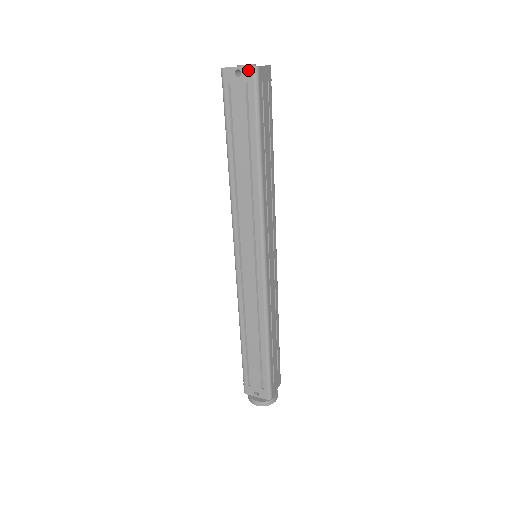
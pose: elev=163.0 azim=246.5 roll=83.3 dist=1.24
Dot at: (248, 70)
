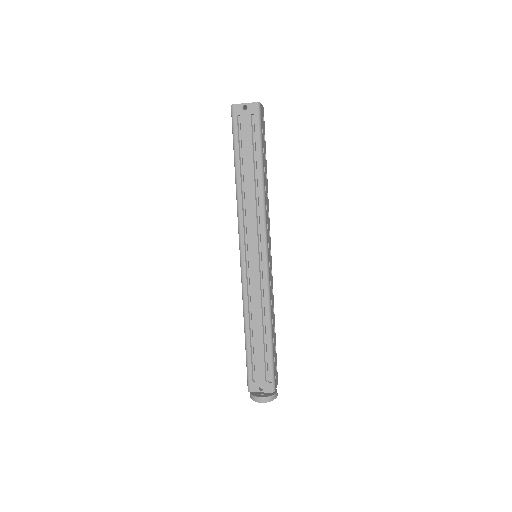
Dot at: (253, 105)
